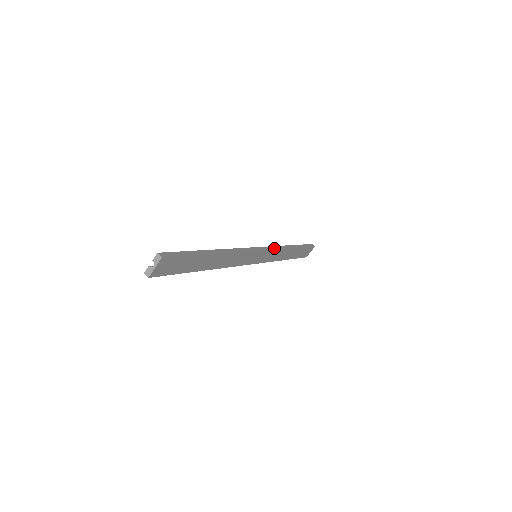
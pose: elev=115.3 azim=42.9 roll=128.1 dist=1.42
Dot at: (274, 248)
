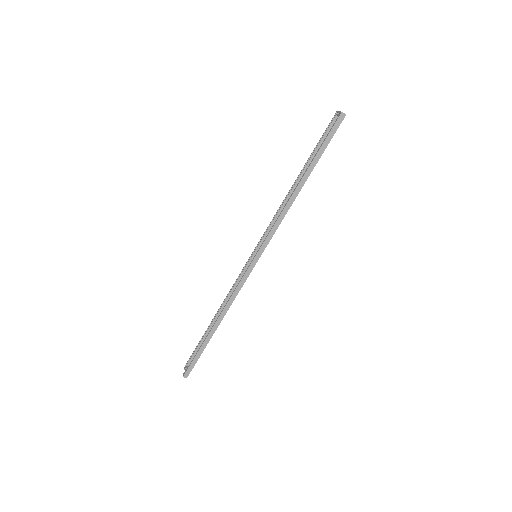
Dot at: (272, 234)
